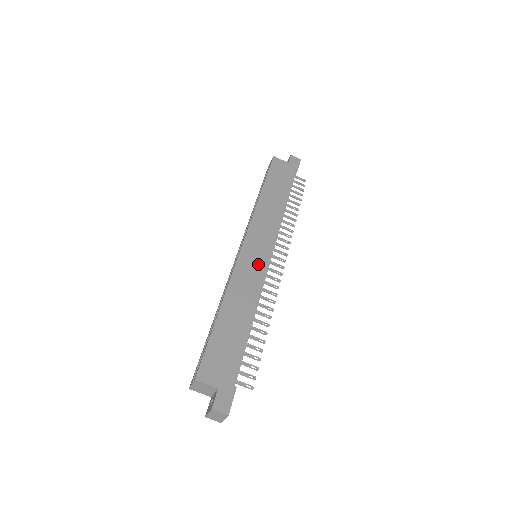
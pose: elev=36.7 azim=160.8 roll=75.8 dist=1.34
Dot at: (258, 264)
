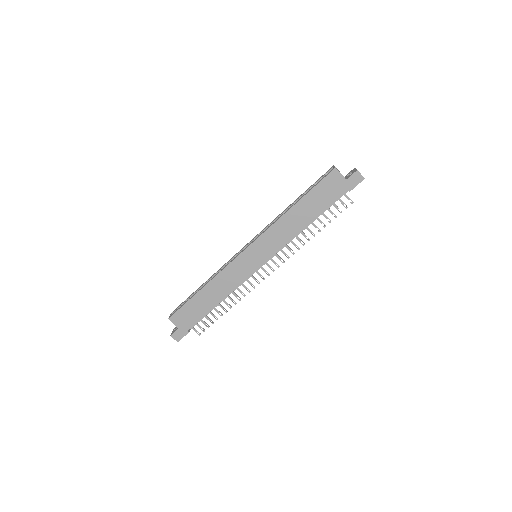
Dot at: (248, 268)
